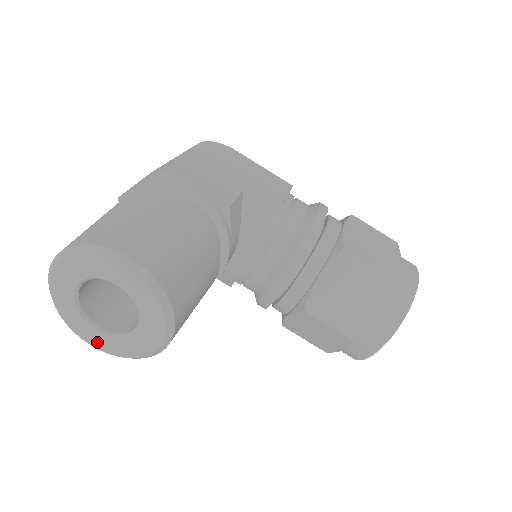
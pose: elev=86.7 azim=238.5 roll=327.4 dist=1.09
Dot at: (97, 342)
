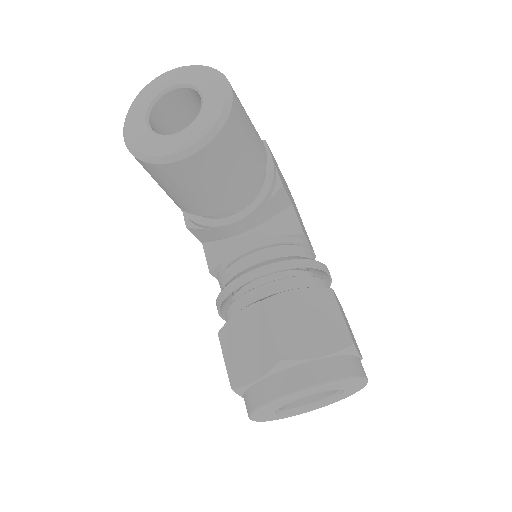
Dot at: (133, 131)
